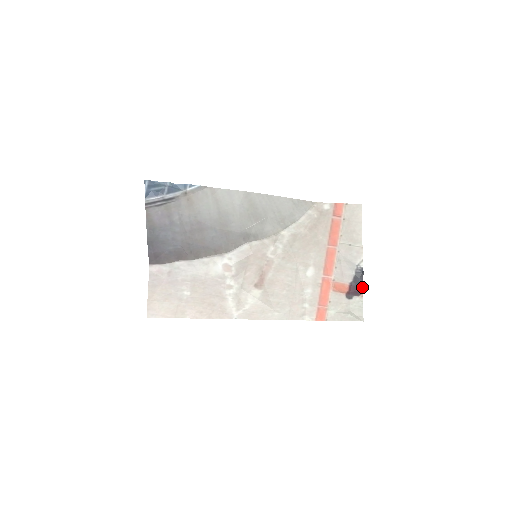
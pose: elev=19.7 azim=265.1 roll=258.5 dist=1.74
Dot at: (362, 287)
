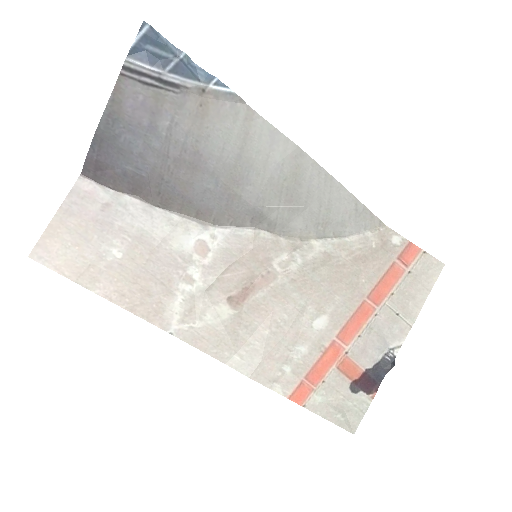
Dot at: (379, 383)
